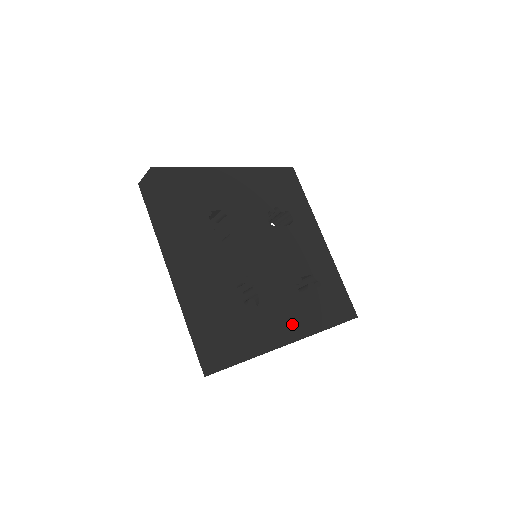
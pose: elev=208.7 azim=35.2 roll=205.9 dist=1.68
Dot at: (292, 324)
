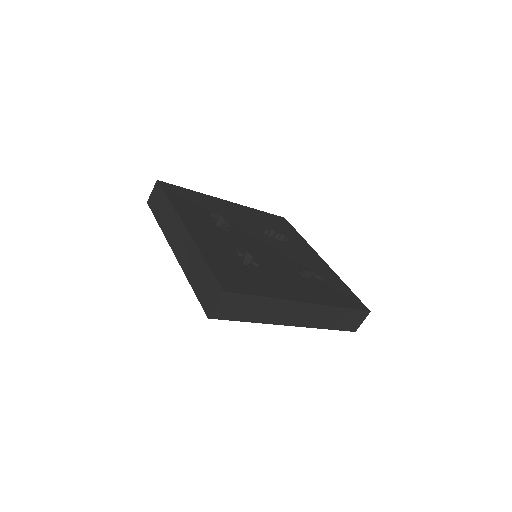
Dot at: (297, 291)
